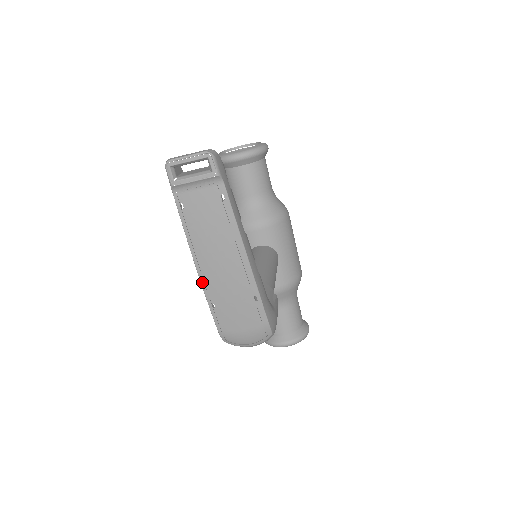
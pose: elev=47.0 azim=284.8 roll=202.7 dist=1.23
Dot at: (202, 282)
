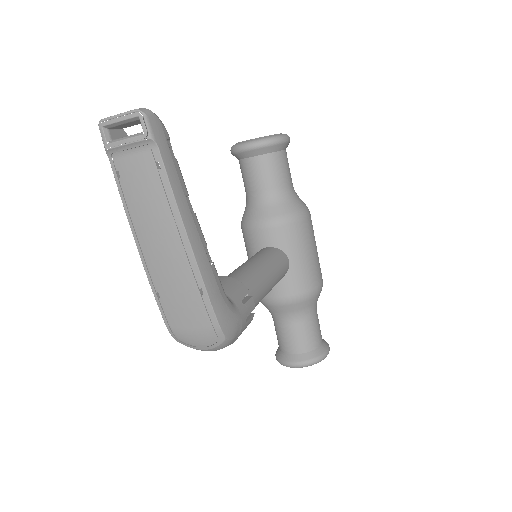
Dot at: (144, 265)
